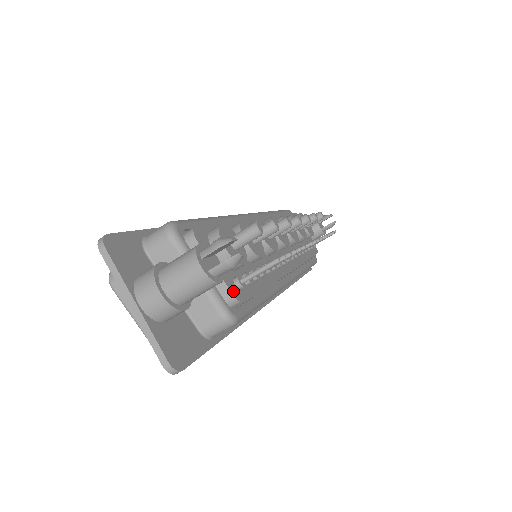
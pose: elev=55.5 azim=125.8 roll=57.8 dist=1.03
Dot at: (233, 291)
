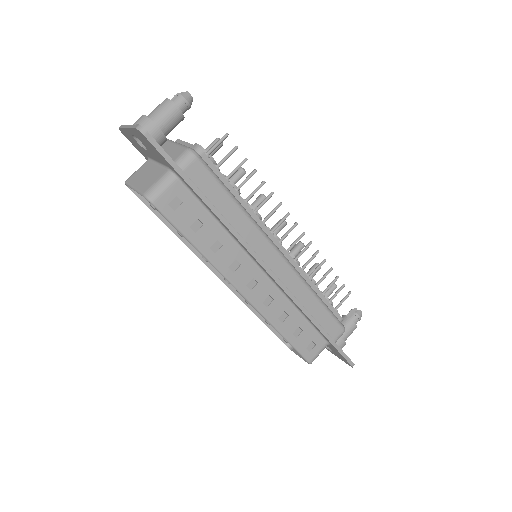
Dot at: (197, 148)
